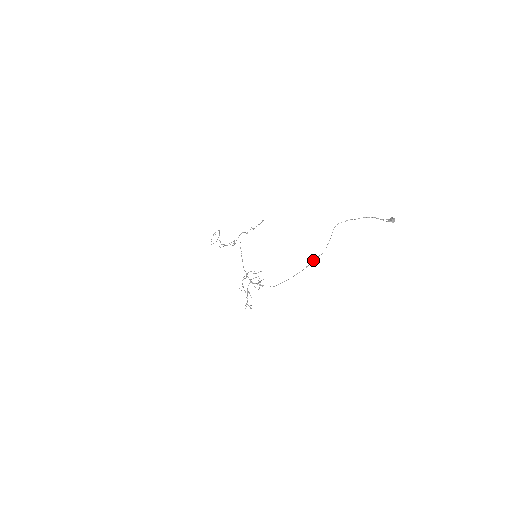
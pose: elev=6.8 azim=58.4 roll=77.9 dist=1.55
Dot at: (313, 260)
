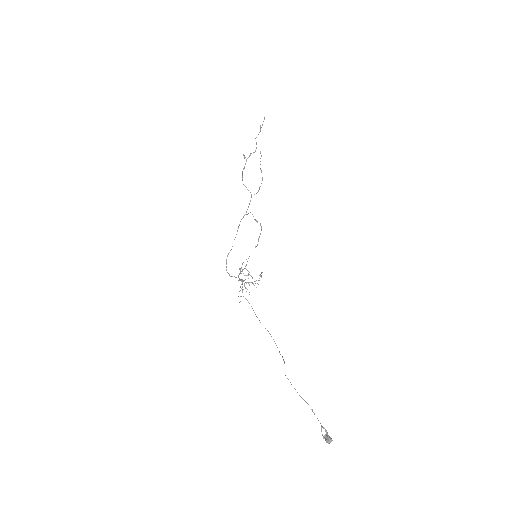
Dot at: occluded
